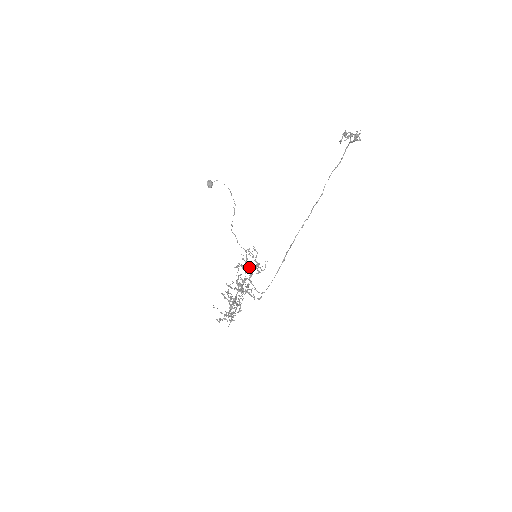
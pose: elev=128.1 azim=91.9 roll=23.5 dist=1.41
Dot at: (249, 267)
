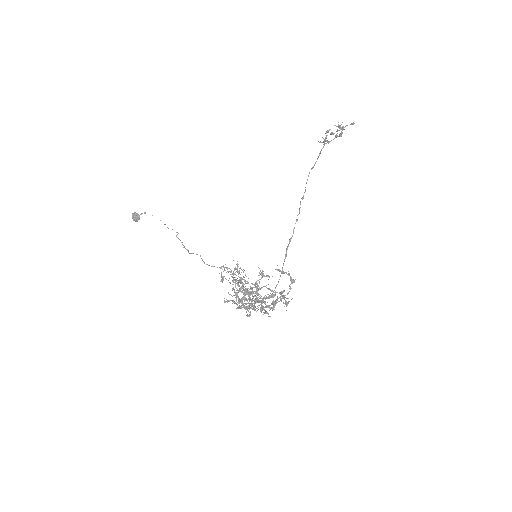
Dot at: (234, 280)
